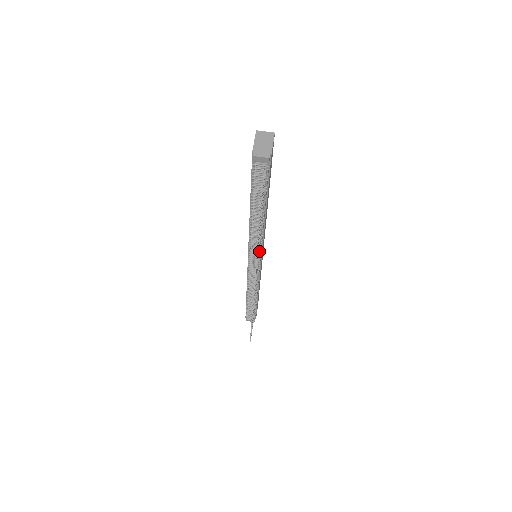
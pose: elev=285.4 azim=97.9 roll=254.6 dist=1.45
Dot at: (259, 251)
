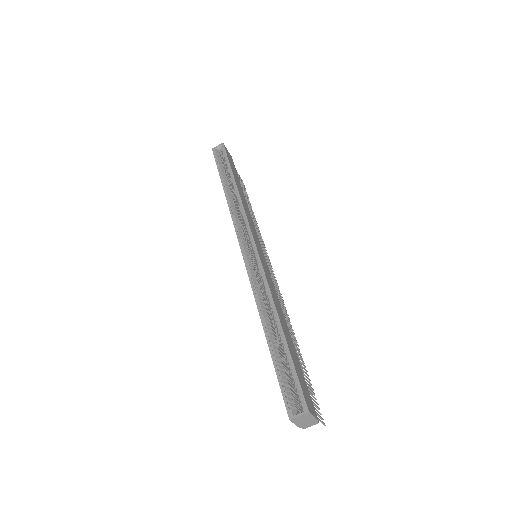
Dot at: occluded
